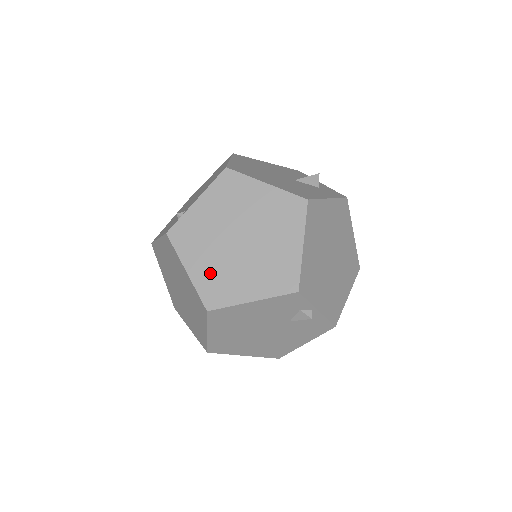
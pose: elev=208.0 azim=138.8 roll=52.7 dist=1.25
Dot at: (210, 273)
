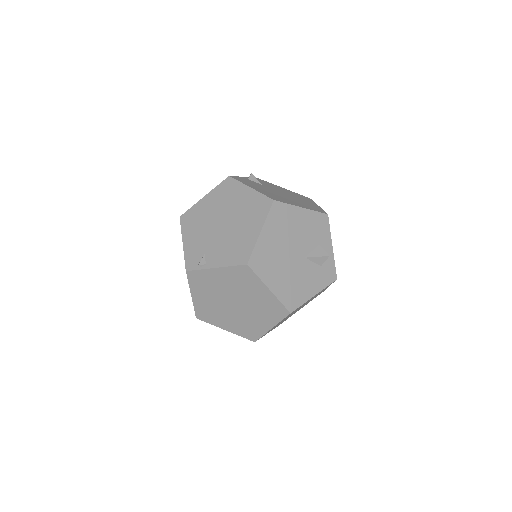
Dot at: (206, 305)
